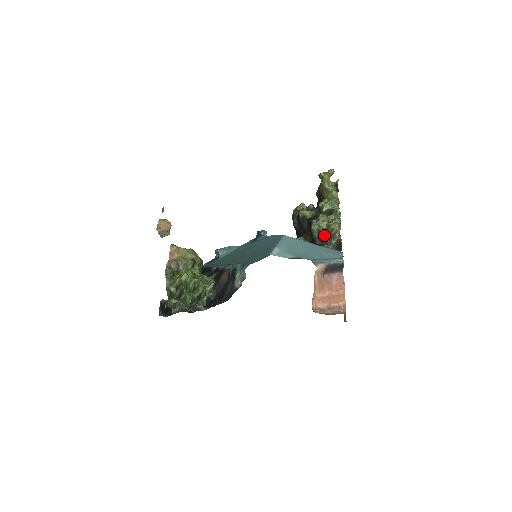
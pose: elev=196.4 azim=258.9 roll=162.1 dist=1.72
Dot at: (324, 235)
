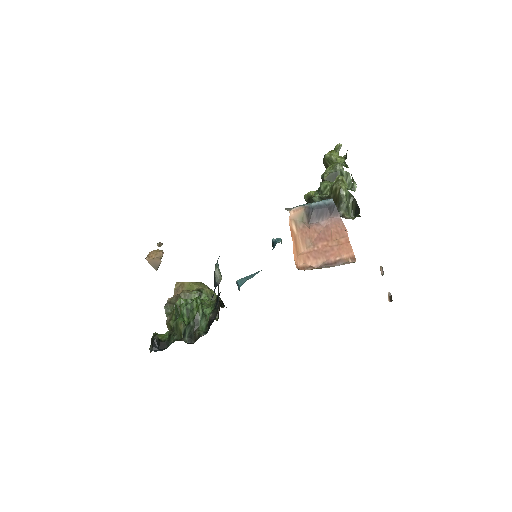
Dot at: occluded
